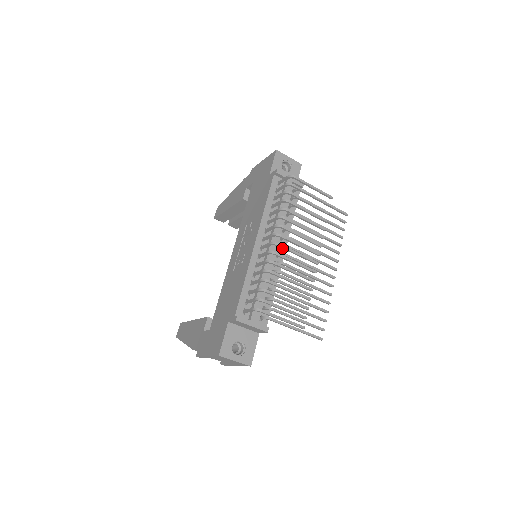
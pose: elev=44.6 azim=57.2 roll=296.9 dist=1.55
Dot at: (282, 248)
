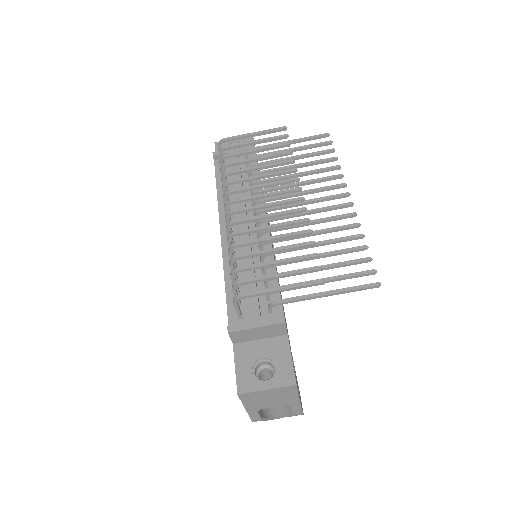
Dot at: occluded
